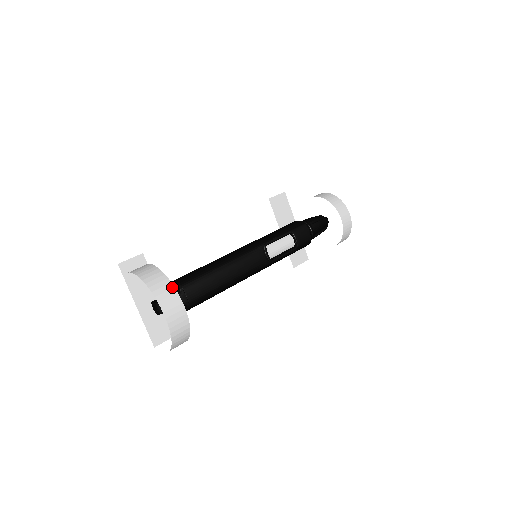
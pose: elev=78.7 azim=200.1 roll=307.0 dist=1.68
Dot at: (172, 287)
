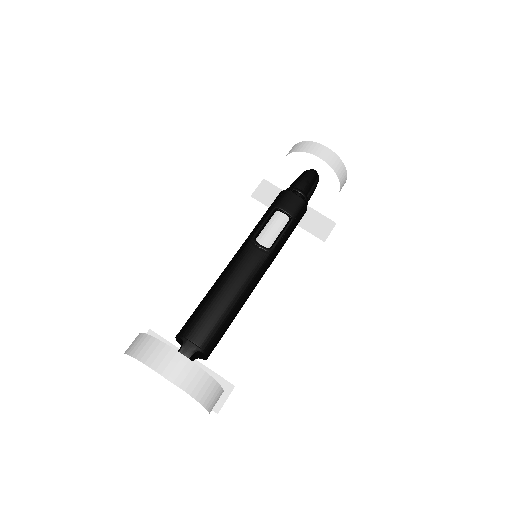
Dot at: (158, 343)
